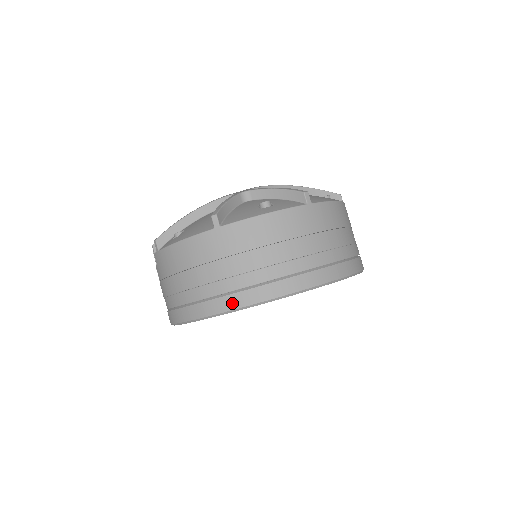
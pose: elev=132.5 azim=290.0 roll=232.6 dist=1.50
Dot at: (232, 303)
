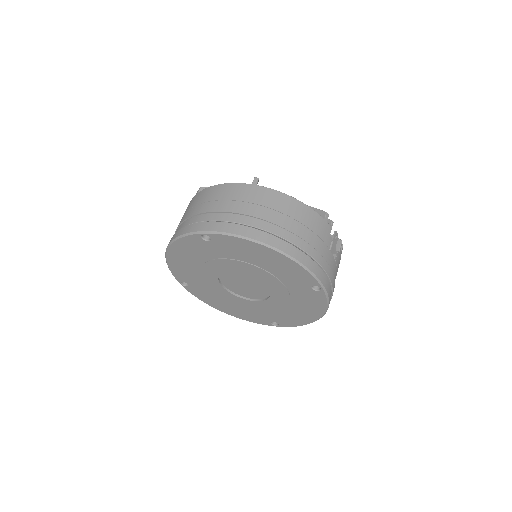
Dot at: (174, 237)
